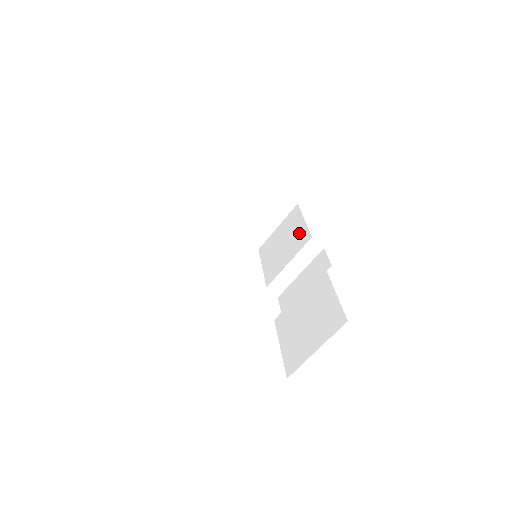
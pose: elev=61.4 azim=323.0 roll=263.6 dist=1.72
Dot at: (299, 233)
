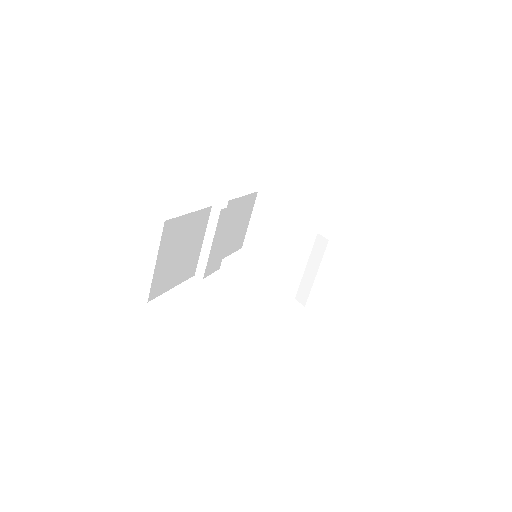
Dot at: occluded
